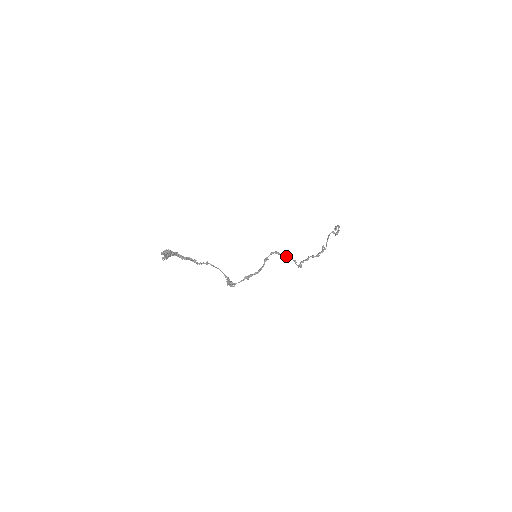
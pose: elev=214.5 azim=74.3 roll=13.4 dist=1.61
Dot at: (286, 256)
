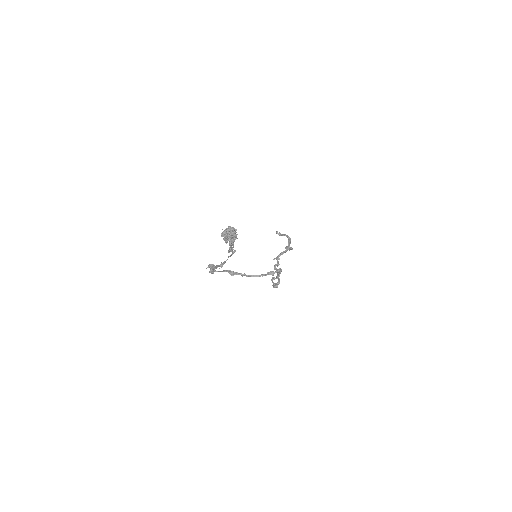
Dot at: occluded
